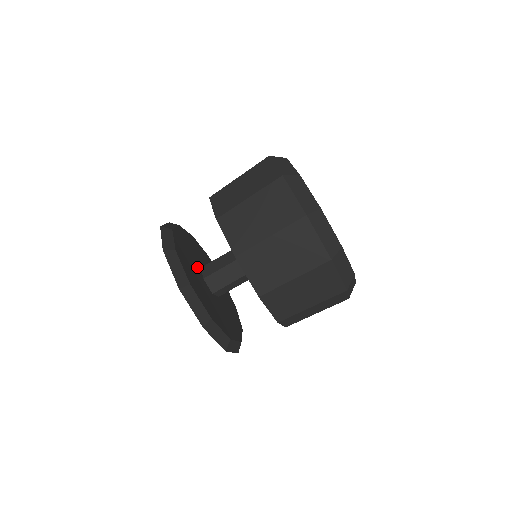
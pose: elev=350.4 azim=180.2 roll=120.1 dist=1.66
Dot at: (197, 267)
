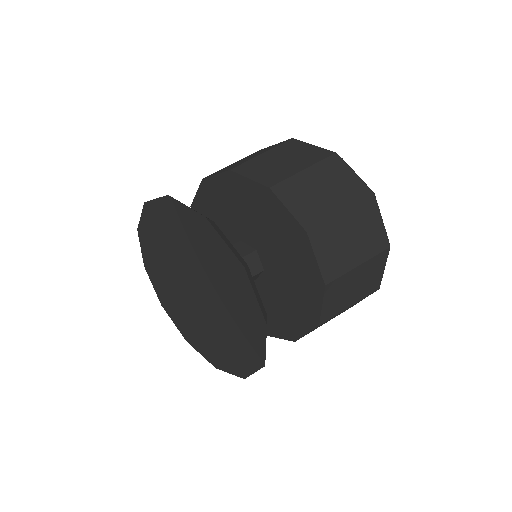
Dot at: occluded
